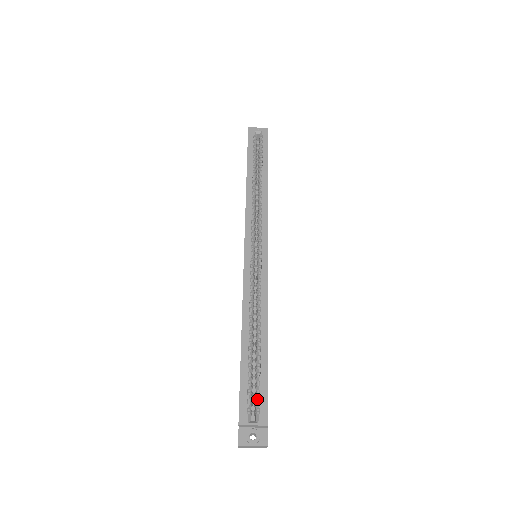
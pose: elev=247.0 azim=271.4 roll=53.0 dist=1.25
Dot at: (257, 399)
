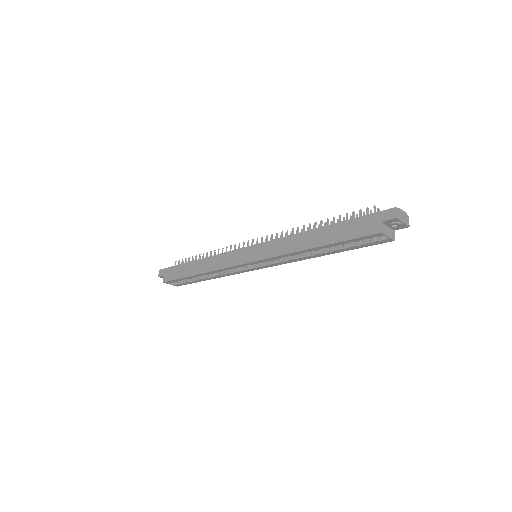
Dot at: (181, 281)
